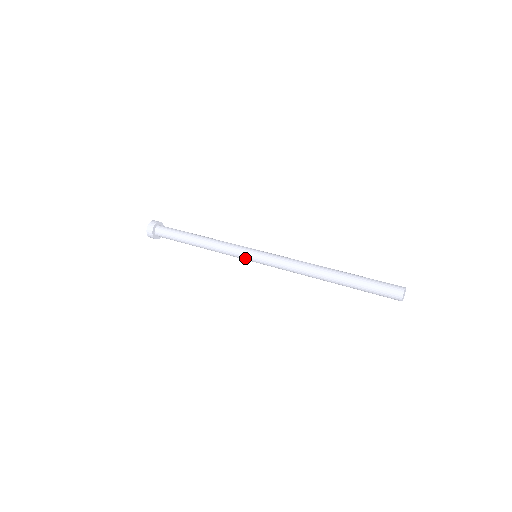
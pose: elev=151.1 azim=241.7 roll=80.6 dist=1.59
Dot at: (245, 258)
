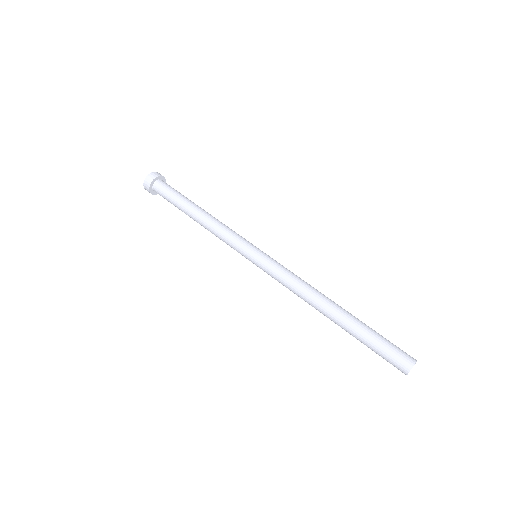
Dot at: (244, 256)
